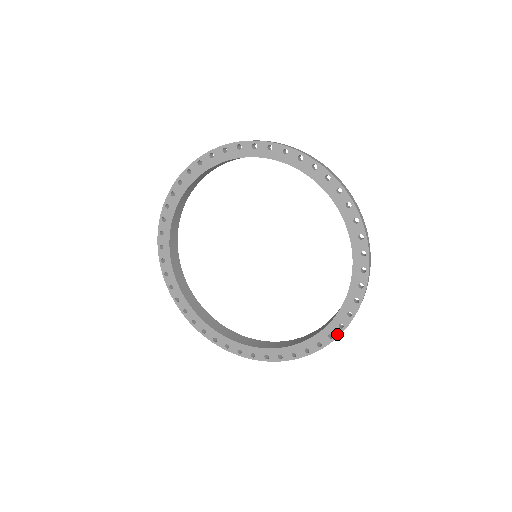
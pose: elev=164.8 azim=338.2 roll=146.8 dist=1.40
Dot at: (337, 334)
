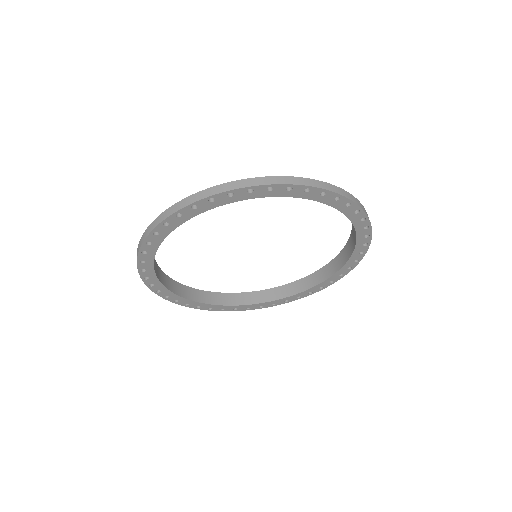
Dot at: (254, 309)
